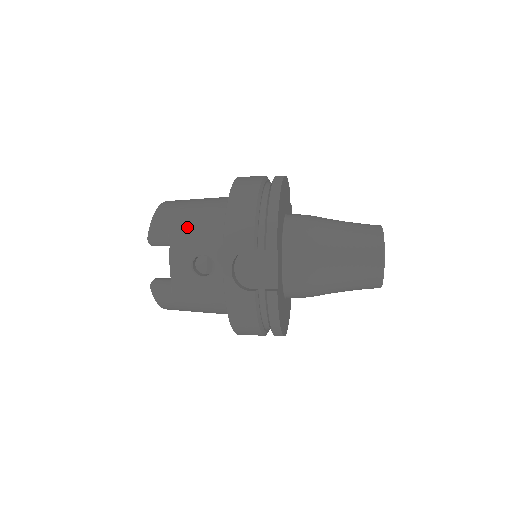
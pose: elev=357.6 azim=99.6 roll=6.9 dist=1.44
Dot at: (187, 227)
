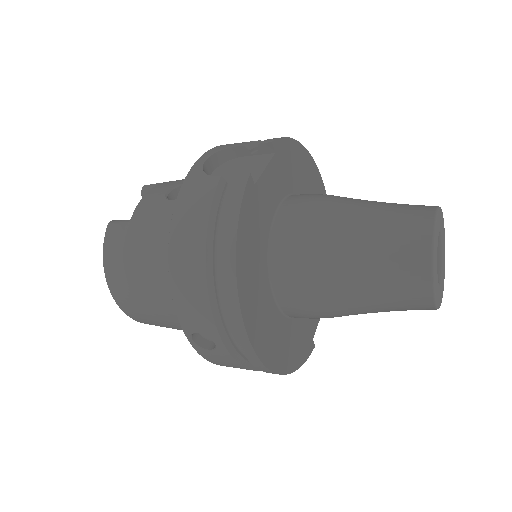
Dot at: occluded
